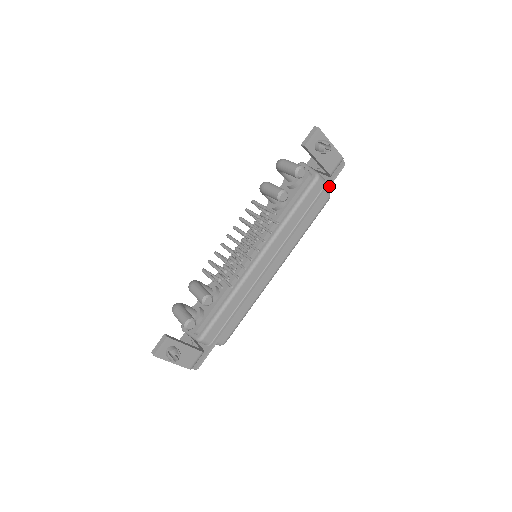
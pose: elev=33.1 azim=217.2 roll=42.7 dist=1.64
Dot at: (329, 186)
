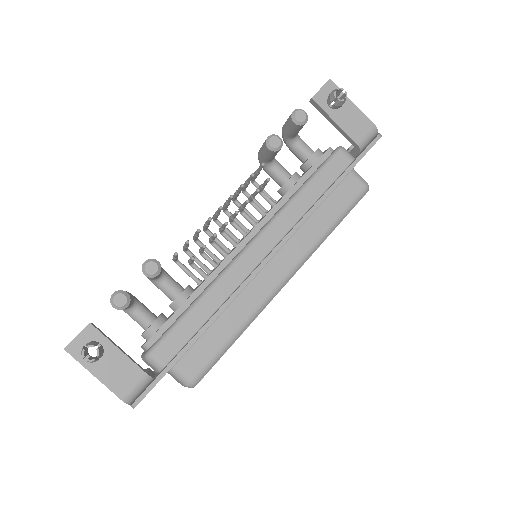
Dot at: (358, 160)
